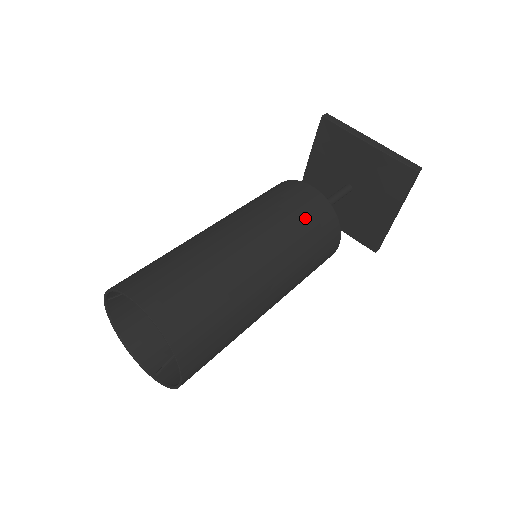
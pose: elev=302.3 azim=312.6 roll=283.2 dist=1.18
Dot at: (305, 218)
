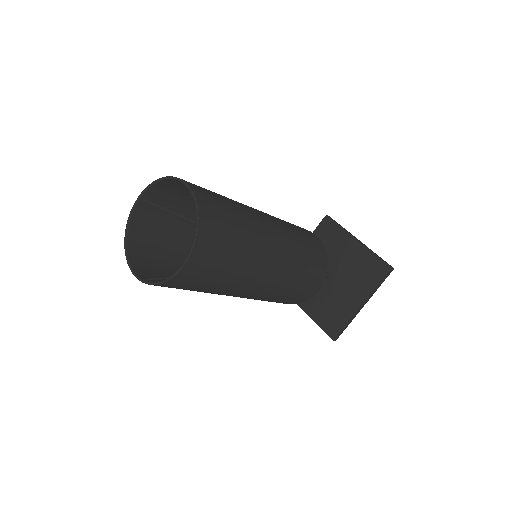
Dot at: (308, 241)
